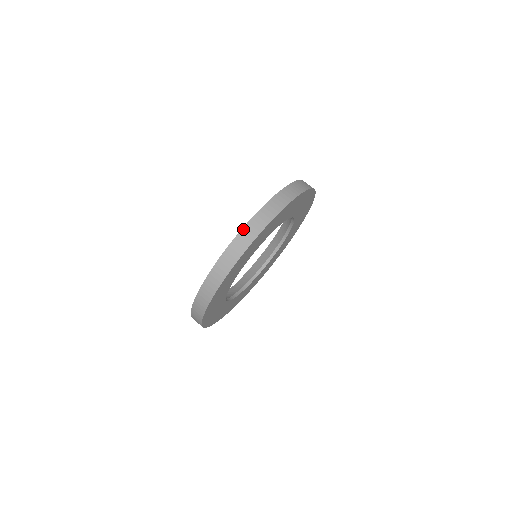
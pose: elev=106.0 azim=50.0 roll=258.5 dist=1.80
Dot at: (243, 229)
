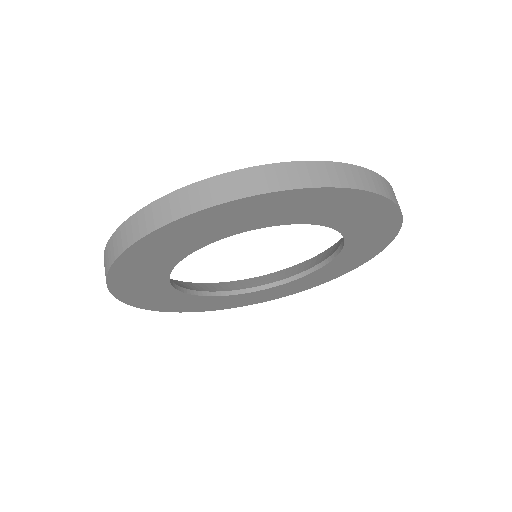
Dot at: (361, 168)
